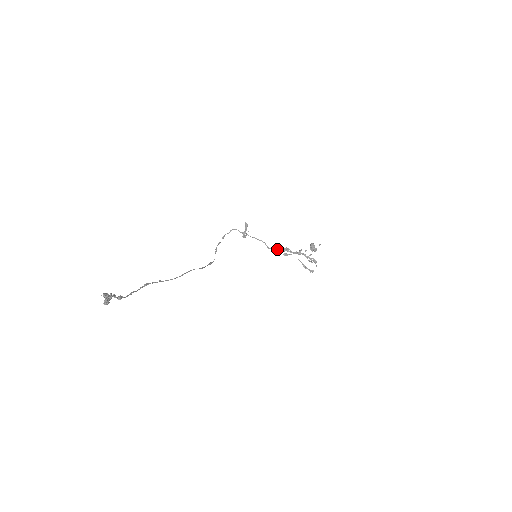
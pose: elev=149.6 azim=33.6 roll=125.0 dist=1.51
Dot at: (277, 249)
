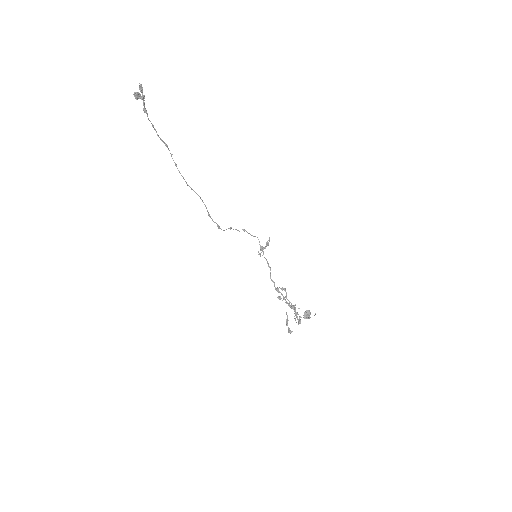
Dot at: (276, 288)
